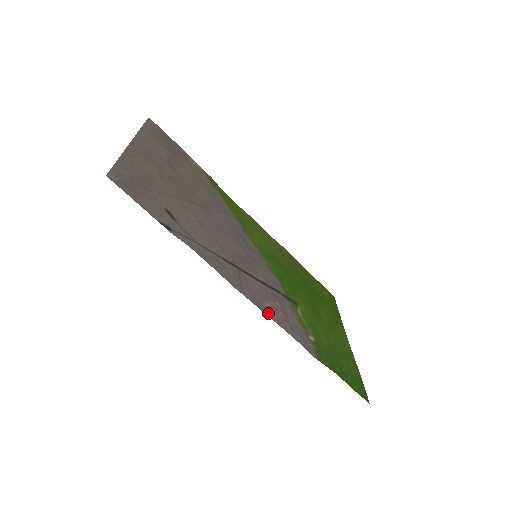
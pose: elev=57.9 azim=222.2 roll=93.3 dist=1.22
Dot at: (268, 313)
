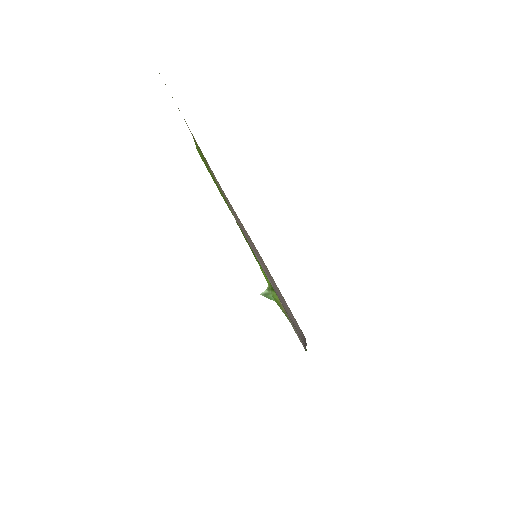
Dot at: occluded
